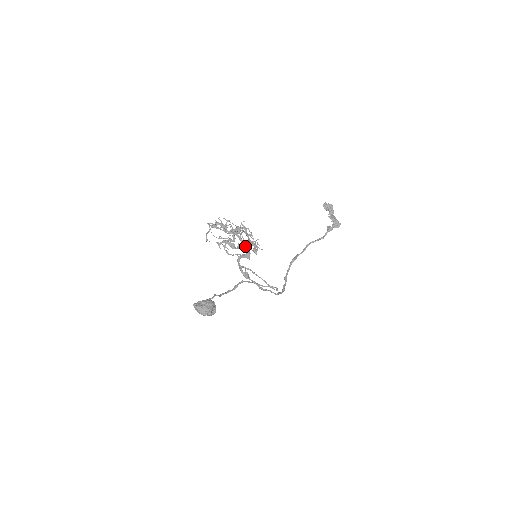
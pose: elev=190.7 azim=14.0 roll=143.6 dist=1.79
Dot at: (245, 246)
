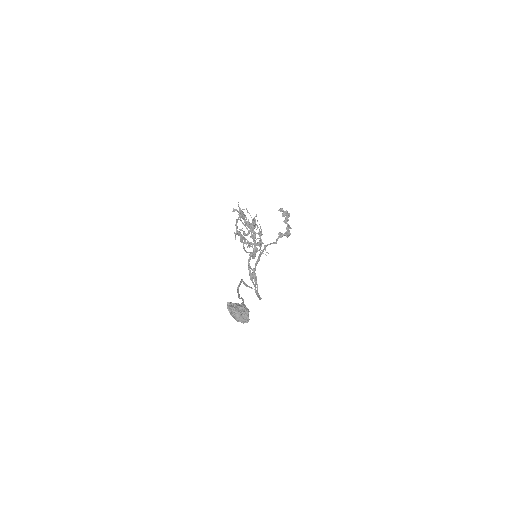
Dot at: (255, 245)
